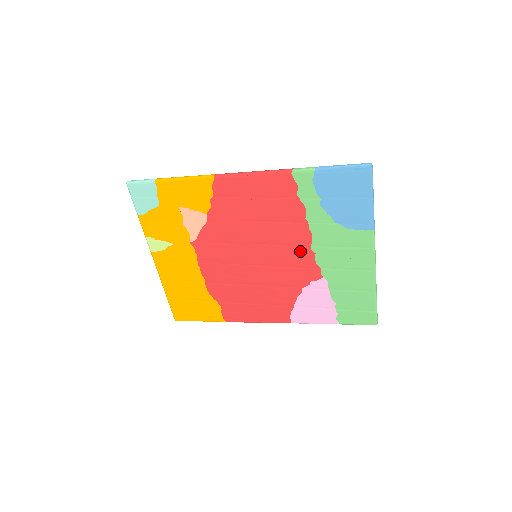
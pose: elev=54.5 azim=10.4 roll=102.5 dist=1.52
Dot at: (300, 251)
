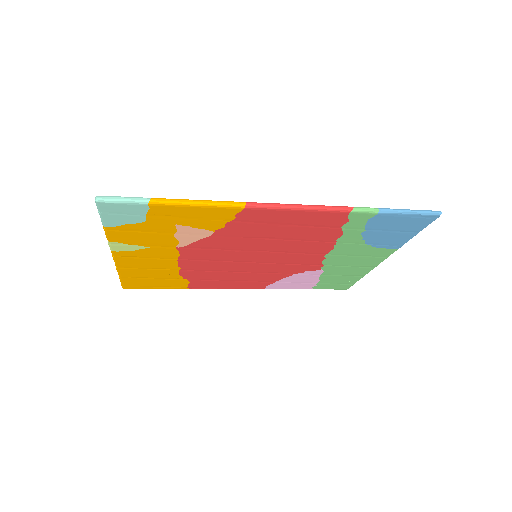
Dot at: (311, 256)
